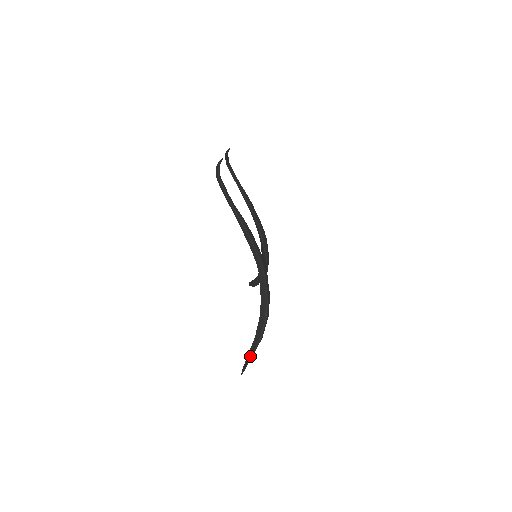
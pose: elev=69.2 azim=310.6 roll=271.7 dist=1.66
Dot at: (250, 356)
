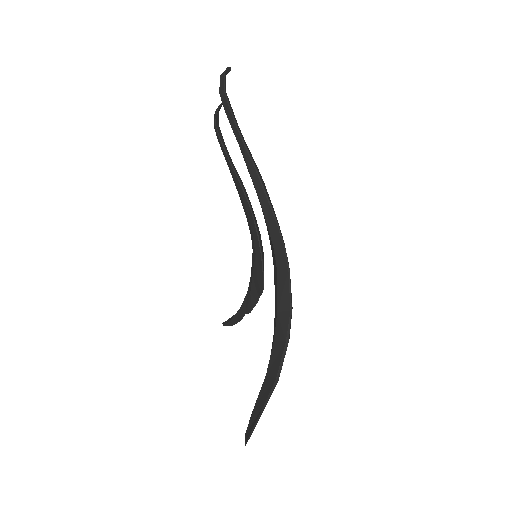
Dot at: (260, 408)
